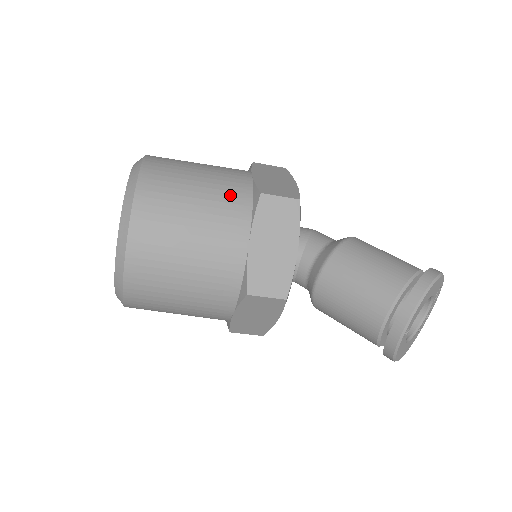
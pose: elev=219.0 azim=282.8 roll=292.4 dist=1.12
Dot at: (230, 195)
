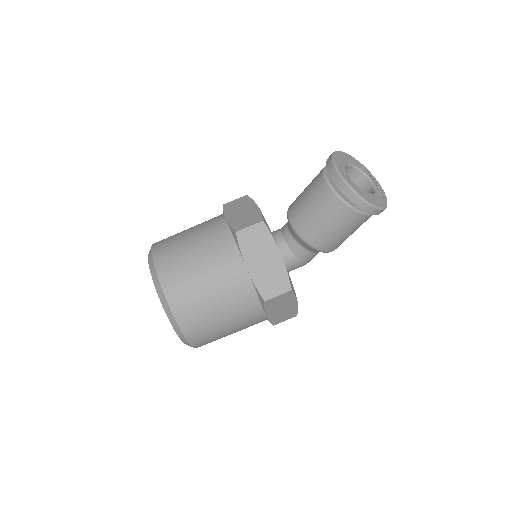
Dot at: occluded
